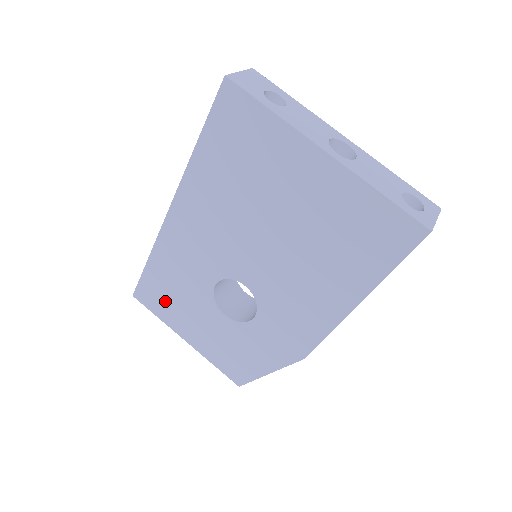
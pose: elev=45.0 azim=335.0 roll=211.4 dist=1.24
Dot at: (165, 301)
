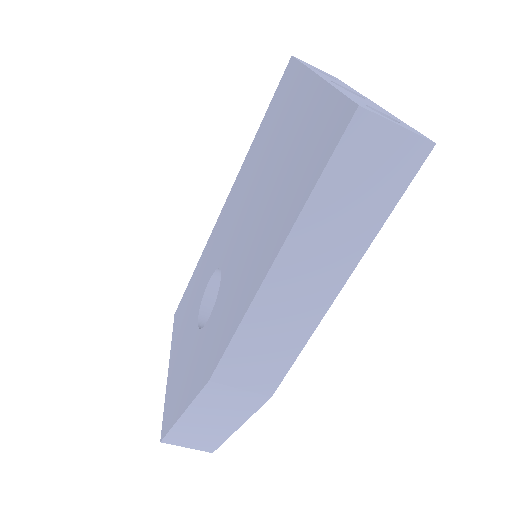
Dot at: (183, 314)
